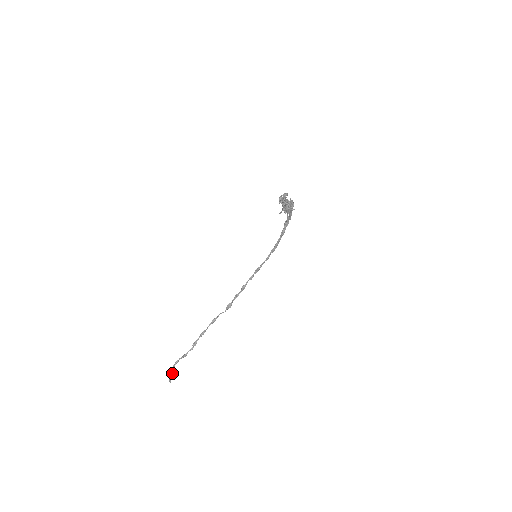
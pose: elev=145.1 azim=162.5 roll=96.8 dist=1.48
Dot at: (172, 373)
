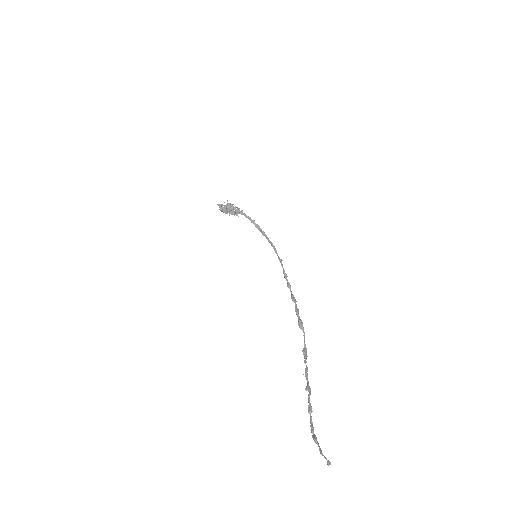
Dot at: (317, 444)
